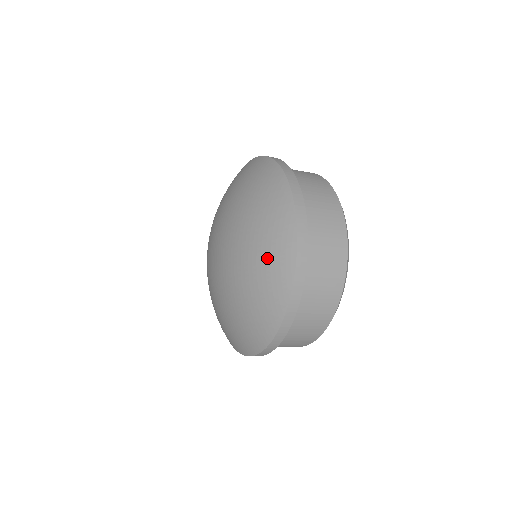
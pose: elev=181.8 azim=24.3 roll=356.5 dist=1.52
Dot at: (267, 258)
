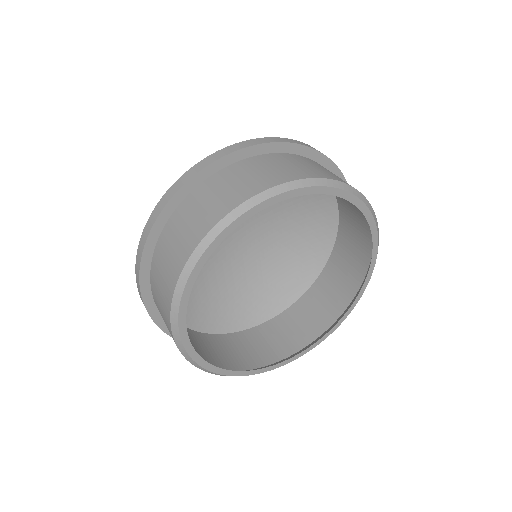
Dot at: occluded
